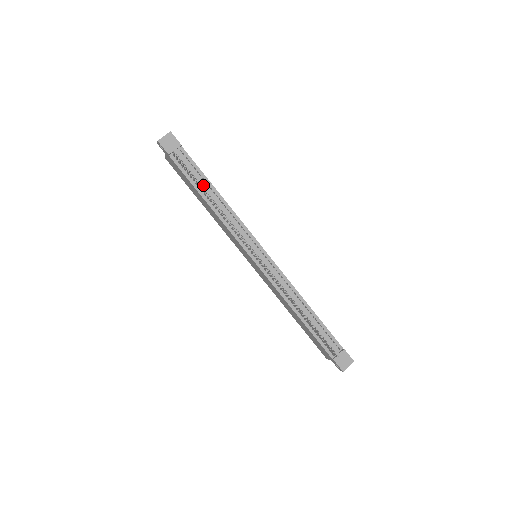
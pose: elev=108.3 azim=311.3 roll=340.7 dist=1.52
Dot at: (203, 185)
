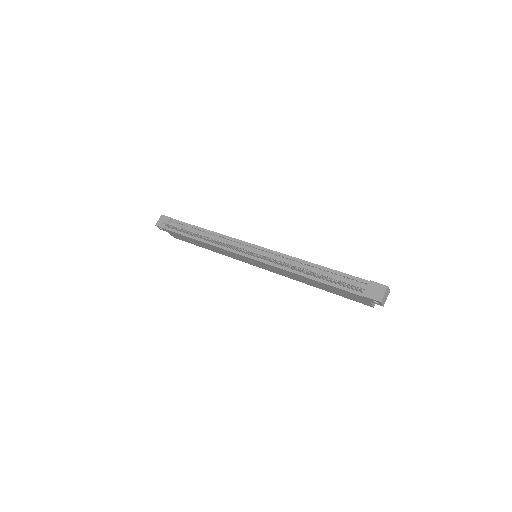
Dot at: (192, 231)
